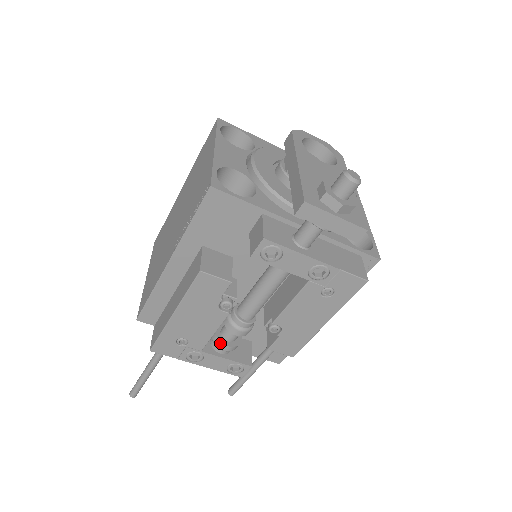
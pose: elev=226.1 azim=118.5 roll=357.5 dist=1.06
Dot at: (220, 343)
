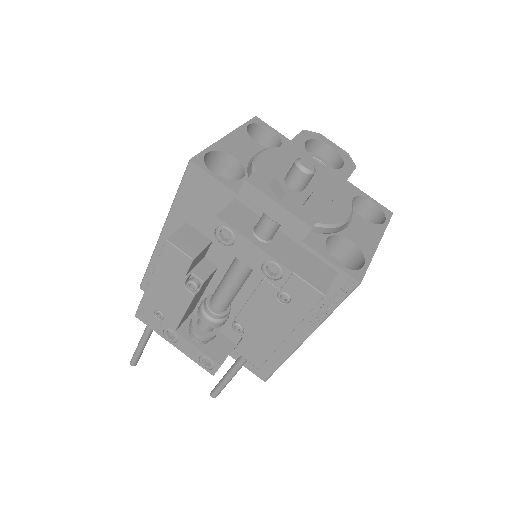
Dot at: (192, 328)
